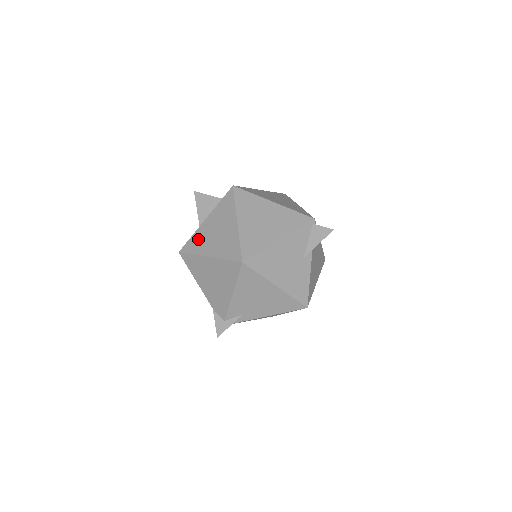
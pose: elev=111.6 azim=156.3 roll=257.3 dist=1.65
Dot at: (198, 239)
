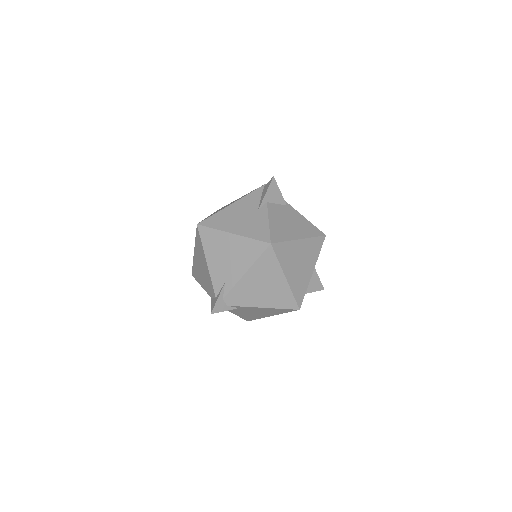
Dot at: occluded
